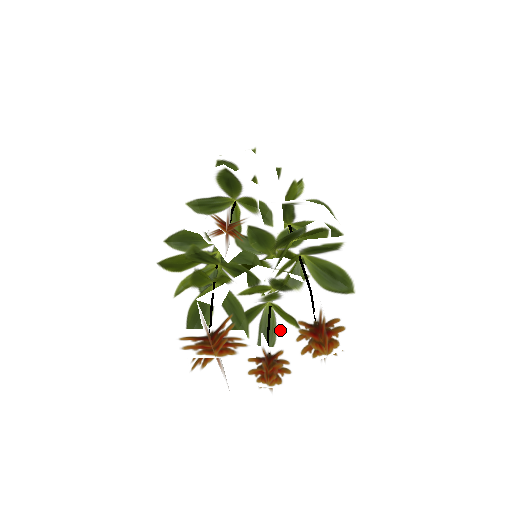
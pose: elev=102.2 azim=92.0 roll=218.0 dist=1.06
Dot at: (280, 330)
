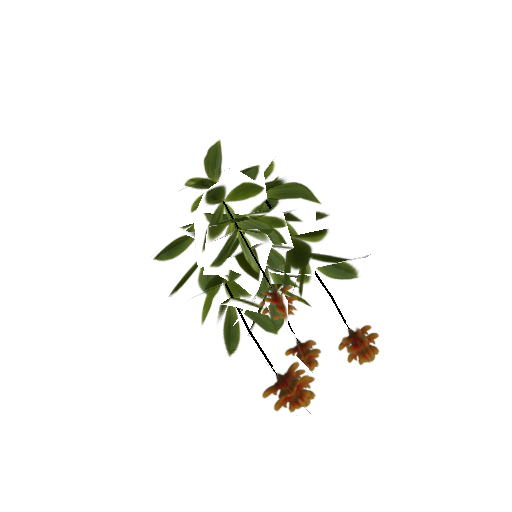
Dot at: occluded
